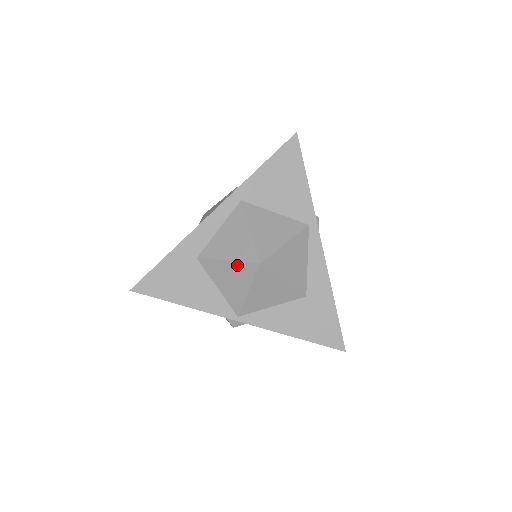
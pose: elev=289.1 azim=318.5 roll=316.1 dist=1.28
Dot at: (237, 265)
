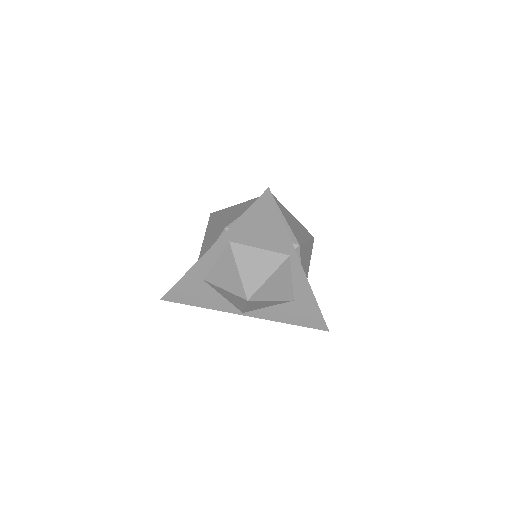
Dot at: (232, 294)
